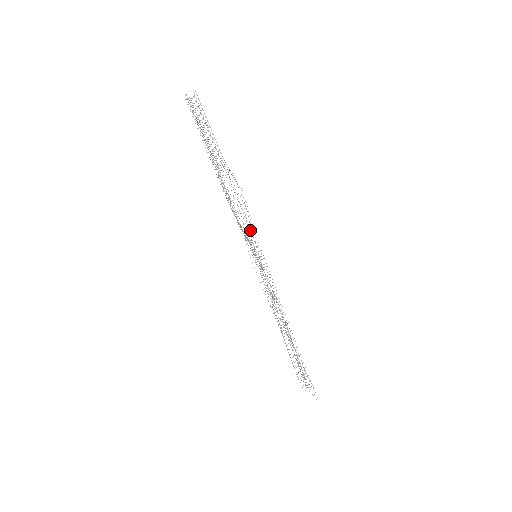
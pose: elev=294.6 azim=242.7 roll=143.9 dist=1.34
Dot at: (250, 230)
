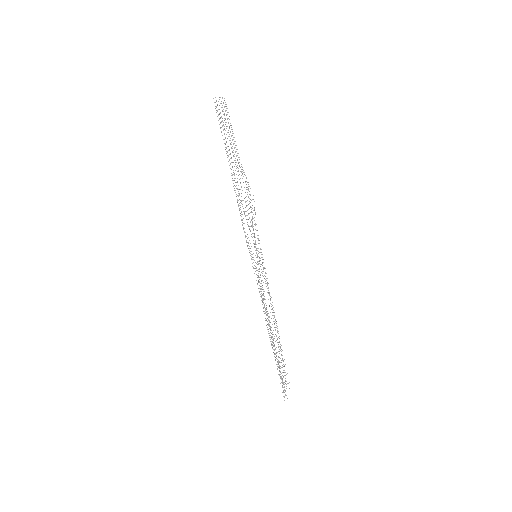
Dot at: occluded
